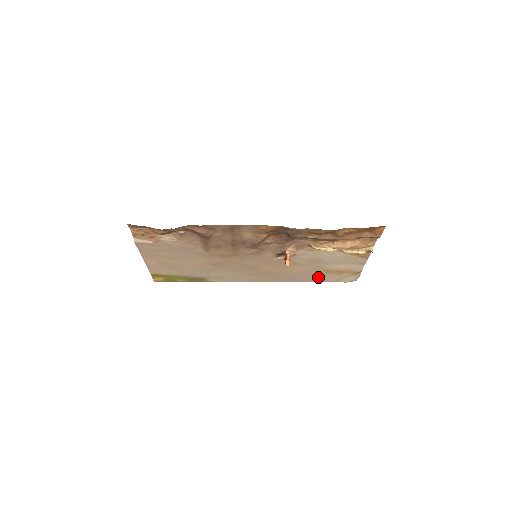
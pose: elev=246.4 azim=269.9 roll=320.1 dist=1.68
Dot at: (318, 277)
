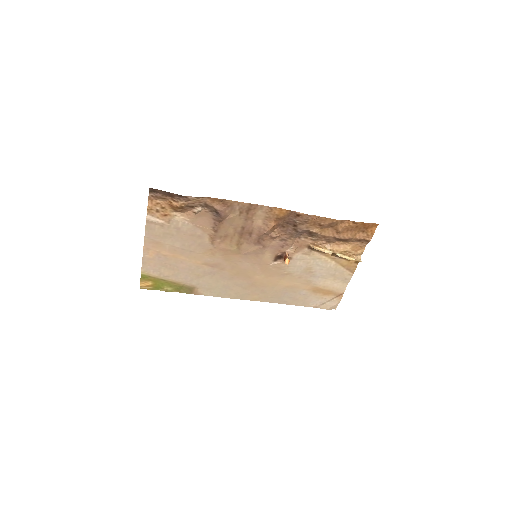
Dot at: (303, 298)
